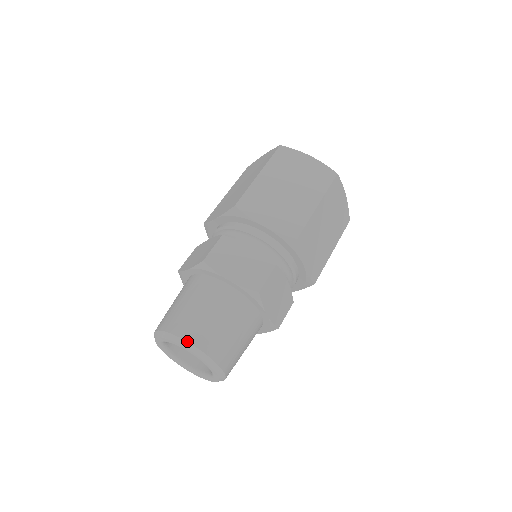
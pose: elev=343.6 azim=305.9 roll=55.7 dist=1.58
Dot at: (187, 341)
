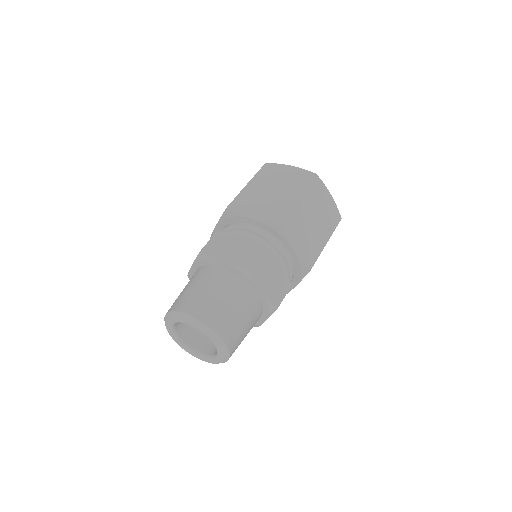
Dot at: (187, 314)
